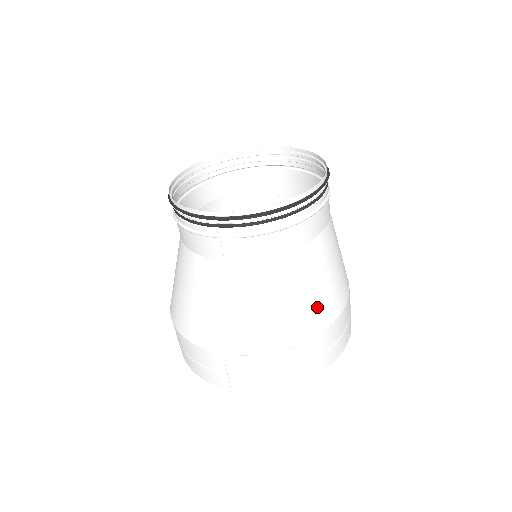
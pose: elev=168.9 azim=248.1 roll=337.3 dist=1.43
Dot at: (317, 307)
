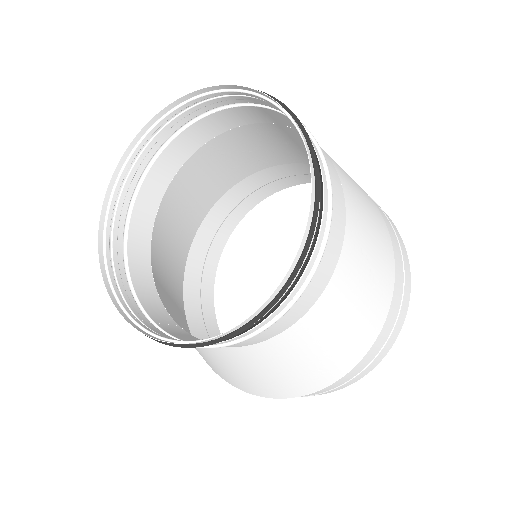
Dot at: (308, 377)
